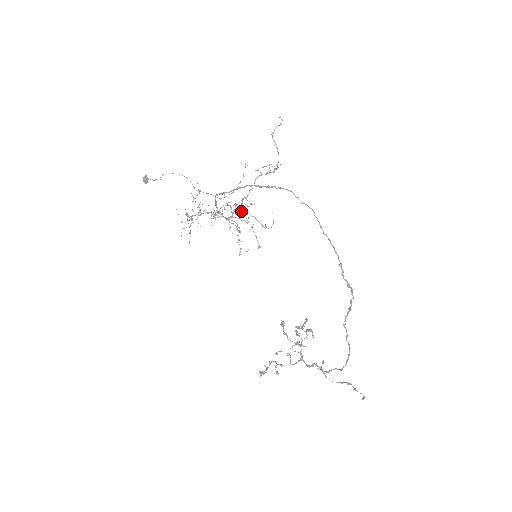
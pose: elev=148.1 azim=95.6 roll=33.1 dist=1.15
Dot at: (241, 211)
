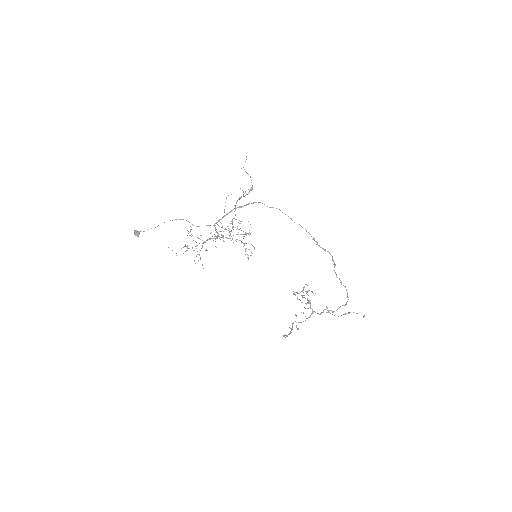
Dot at: occluded
